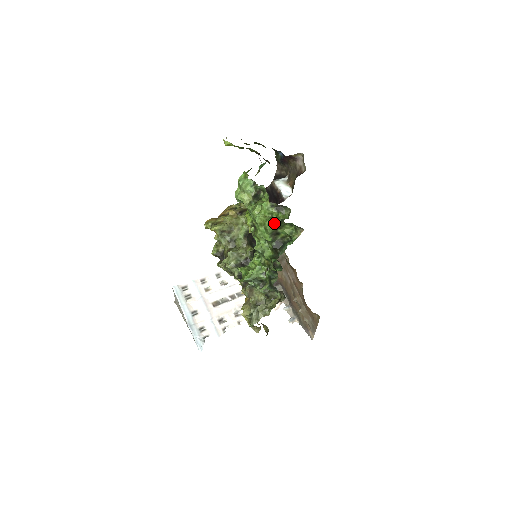
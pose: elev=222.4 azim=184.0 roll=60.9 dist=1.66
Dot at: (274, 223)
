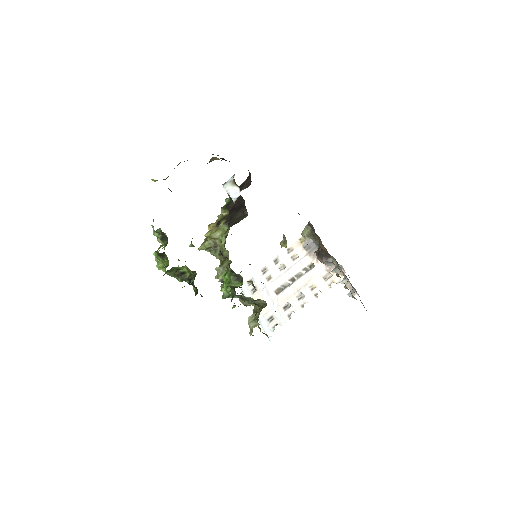
Dot at: (165, 270)
